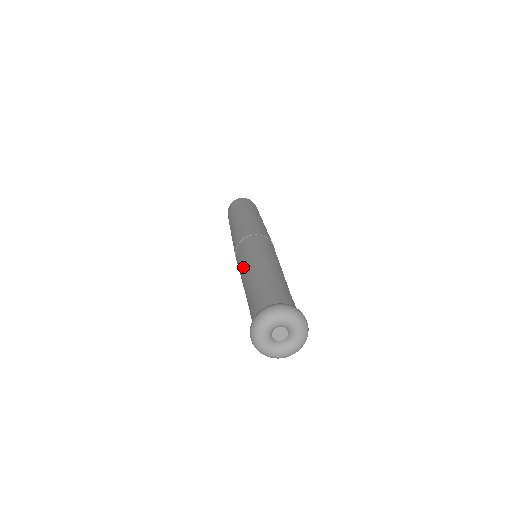
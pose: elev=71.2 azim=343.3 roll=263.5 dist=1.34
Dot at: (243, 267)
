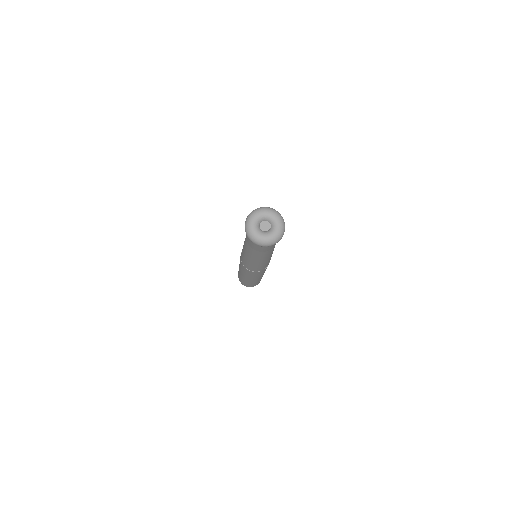
Dot at: occluded
